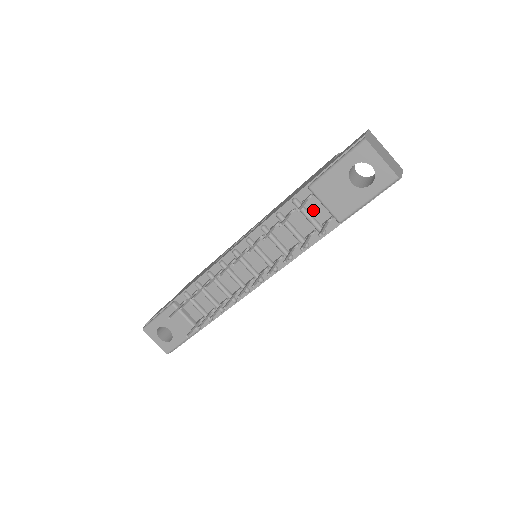
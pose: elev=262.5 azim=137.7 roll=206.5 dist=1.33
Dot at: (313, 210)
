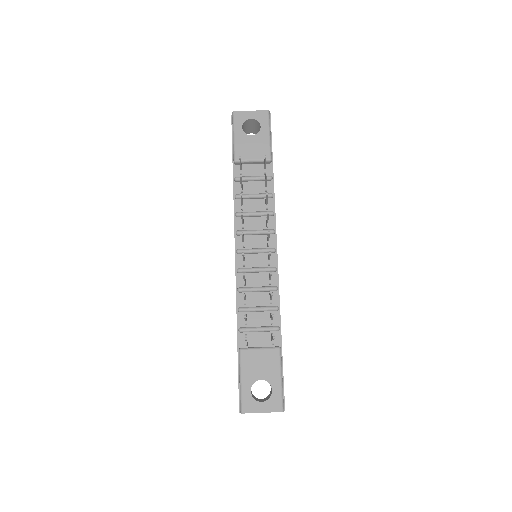
Dot at: (251, 174)
